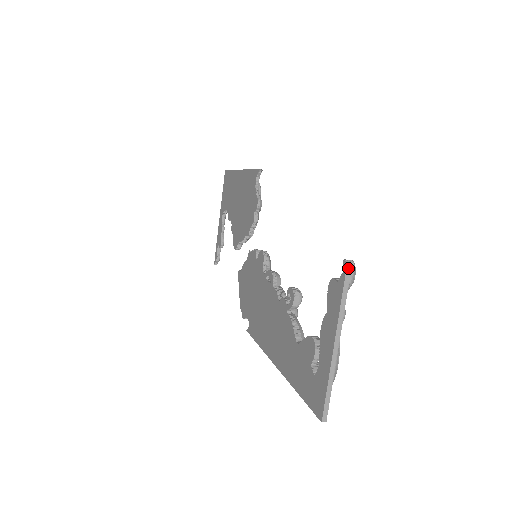
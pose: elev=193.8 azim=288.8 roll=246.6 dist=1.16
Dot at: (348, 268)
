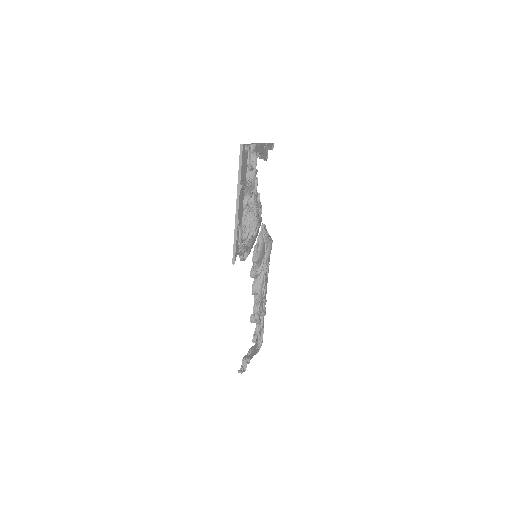
Dot at: occluded
